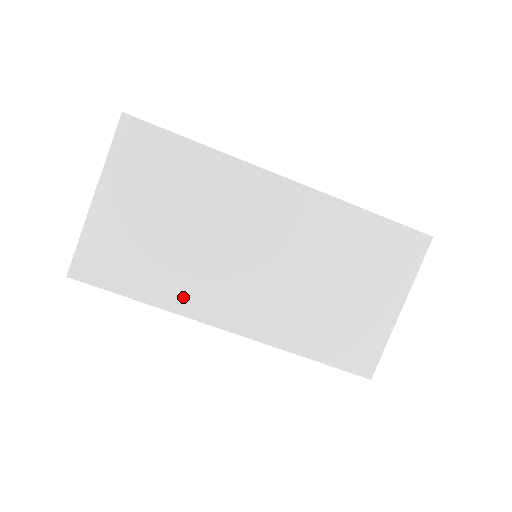
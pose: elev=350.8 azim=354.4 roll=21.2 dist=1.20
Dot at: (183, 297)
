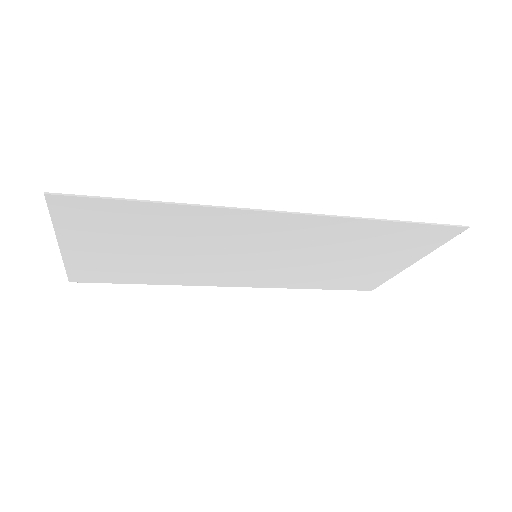
Dot at: (187, 279)
